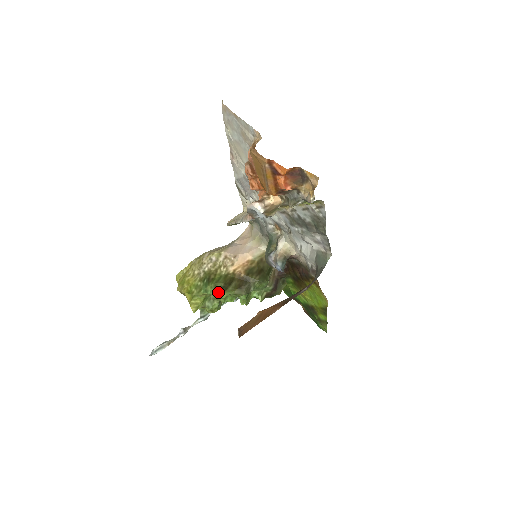
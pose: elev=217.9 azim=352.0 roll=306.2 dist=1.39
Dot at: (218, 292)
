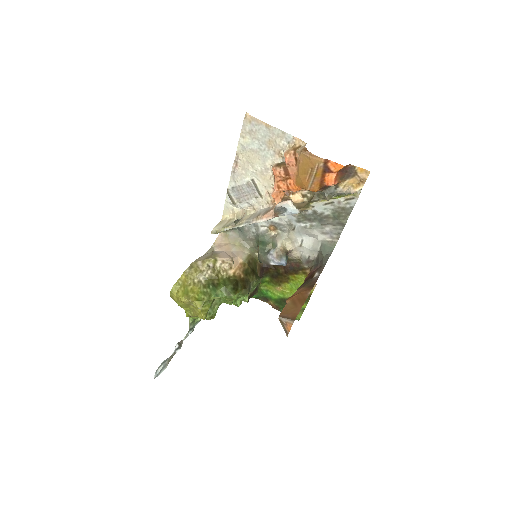
Dot at: (231, 293)
